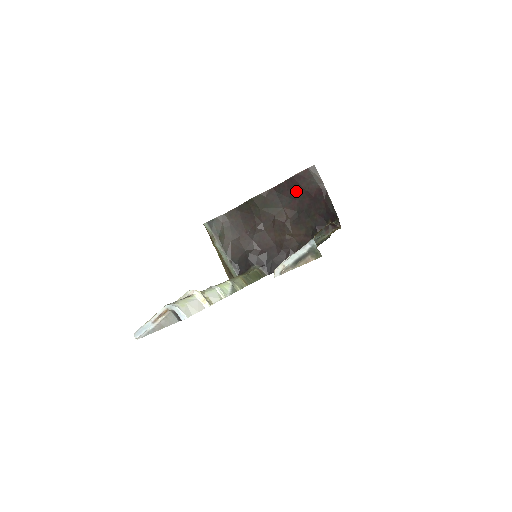
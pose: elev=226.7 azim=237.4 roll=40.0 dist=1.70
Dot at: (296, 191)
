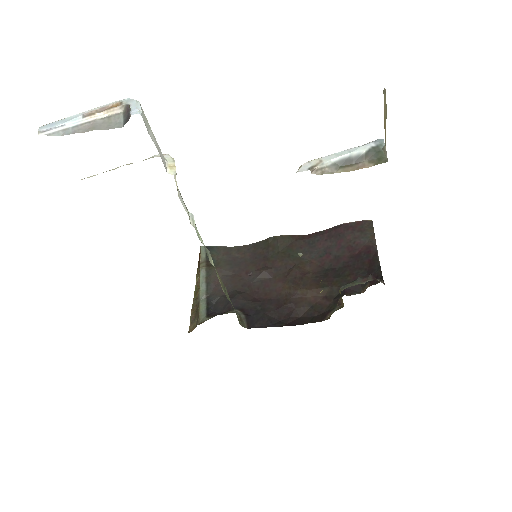
Dot at: (336, 243)
